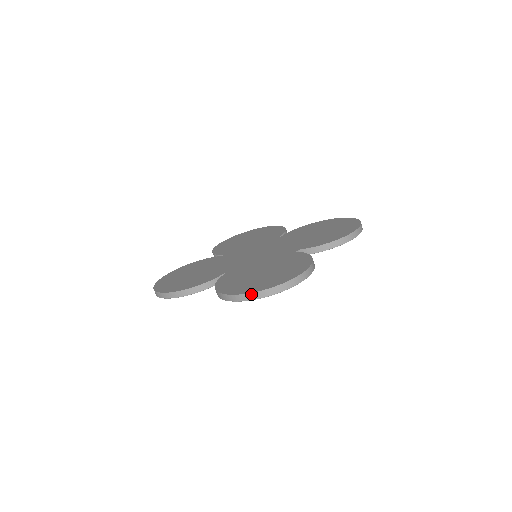
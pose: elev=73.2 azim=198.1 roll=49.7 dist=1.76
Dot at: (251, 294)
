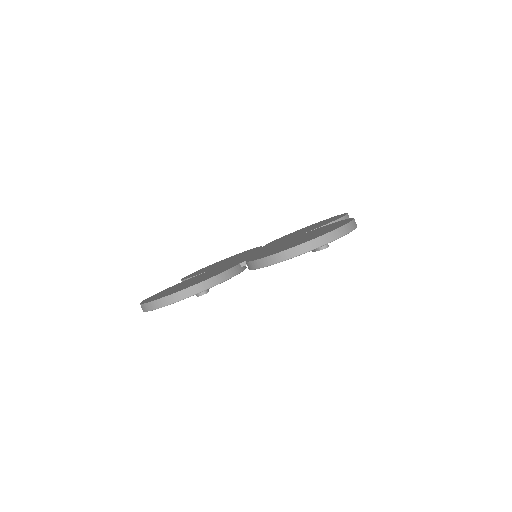
Dot at: occluded
